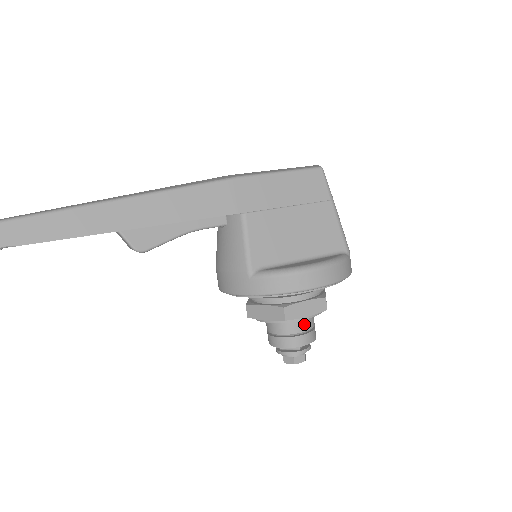
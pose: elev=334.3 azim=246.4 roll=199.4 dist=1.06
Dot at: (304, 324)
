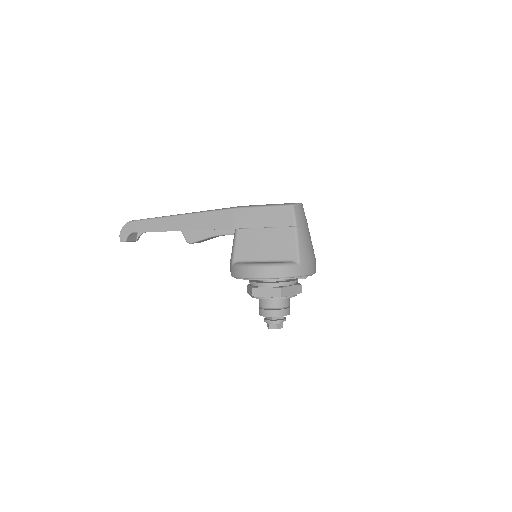
Dot at: (272, 303)
